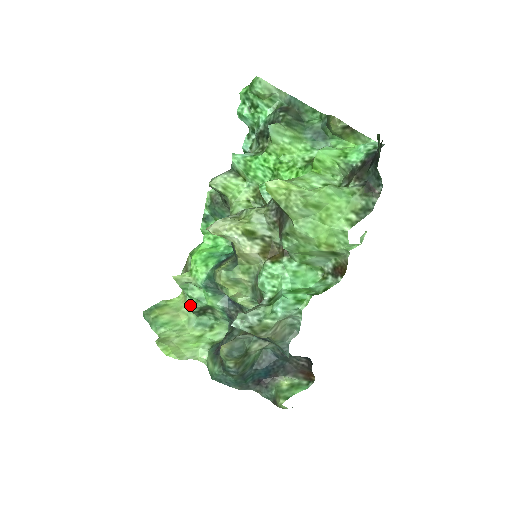
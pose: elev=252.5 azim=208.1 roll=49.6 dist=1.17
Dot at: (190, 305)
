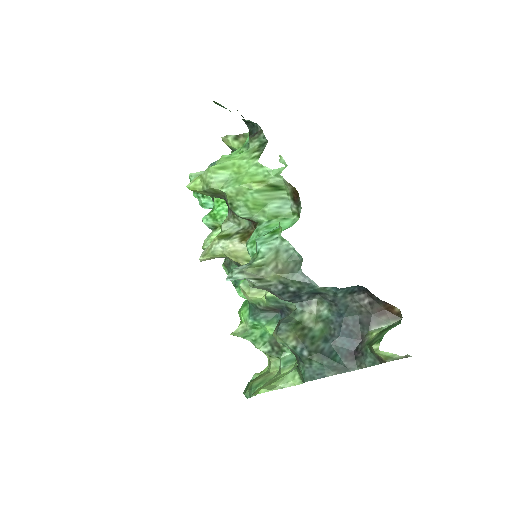
Dot at: (259, 347)
